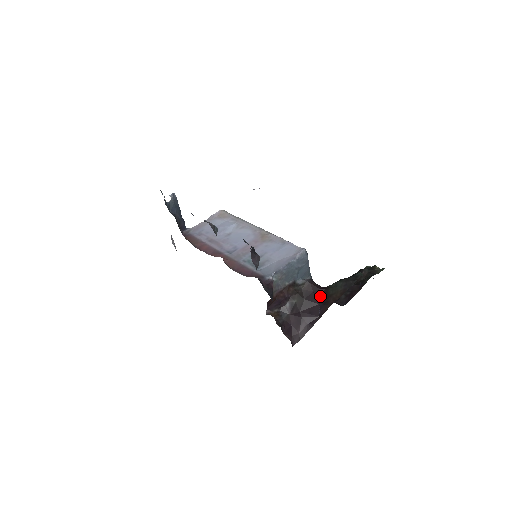
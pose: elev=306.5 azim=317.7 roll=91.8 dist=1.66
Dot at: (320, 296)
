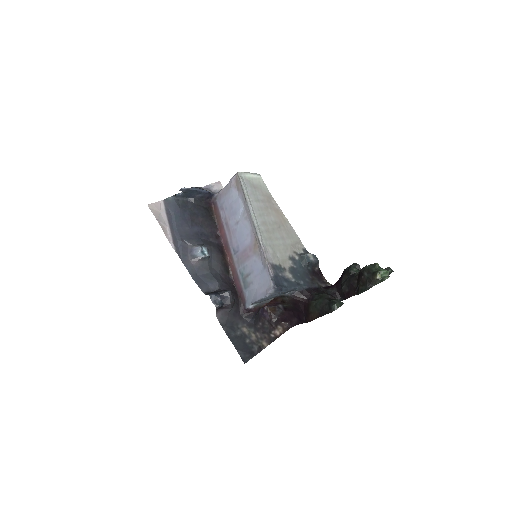
Dot at: (305, 307)
